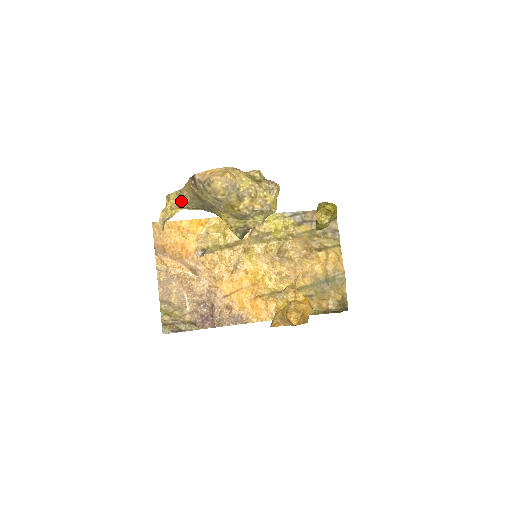
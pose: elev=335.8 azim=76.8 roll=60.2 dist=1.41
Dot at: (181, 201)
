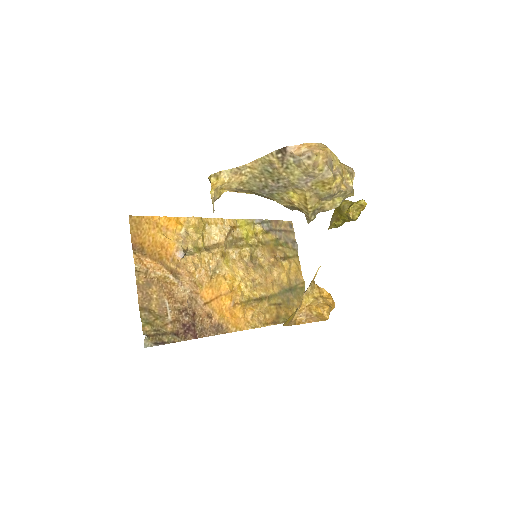
Dot at: (234, 180)
